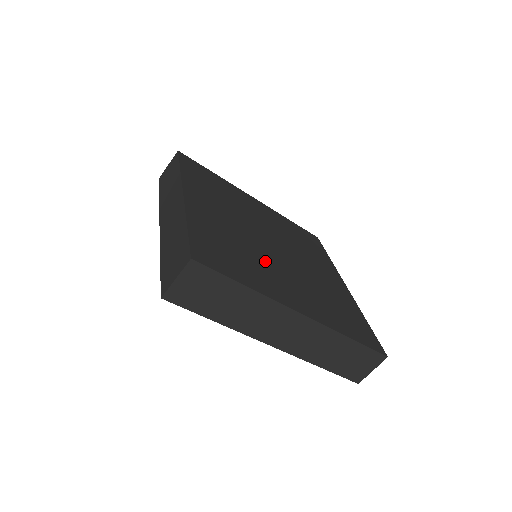
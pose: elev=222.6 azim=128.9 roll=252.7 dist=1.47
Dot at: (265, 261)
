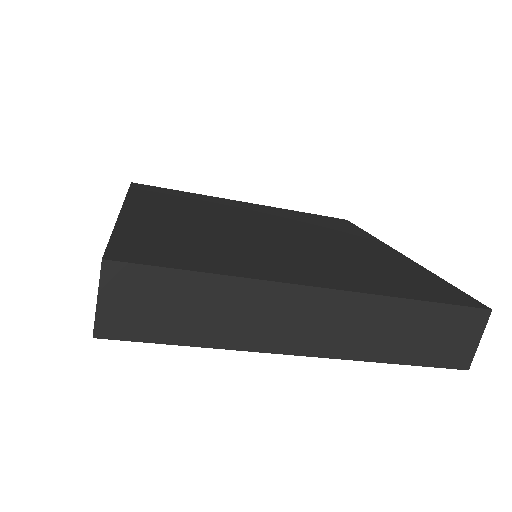
Dot at: (252, 246)
